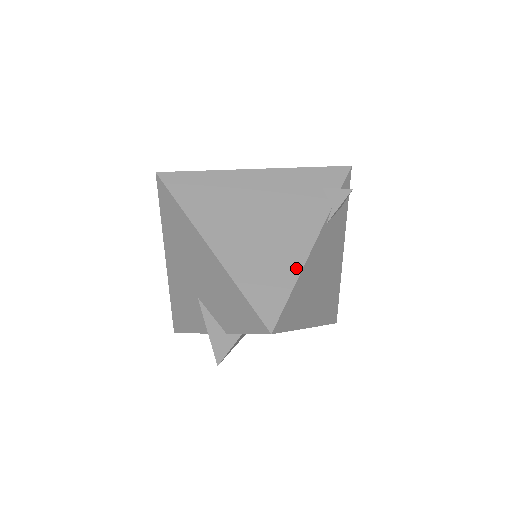
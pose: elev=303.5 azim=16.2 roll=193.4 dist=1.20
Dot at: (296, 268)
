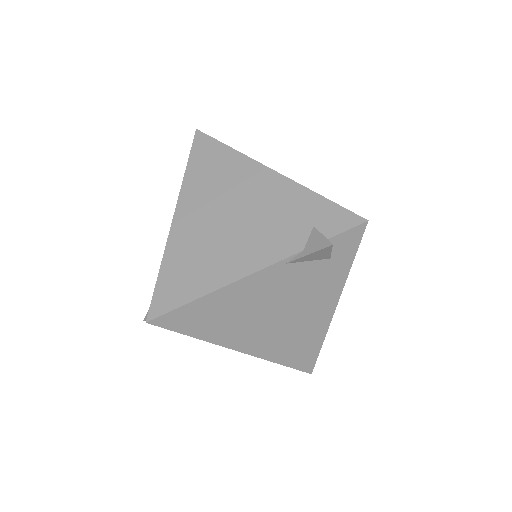
Dot at: (215, 284)
